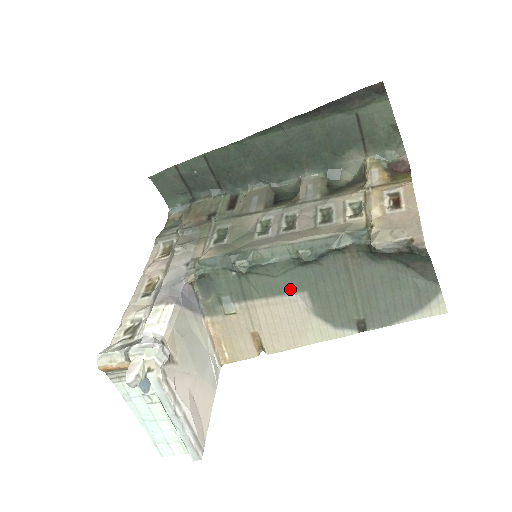
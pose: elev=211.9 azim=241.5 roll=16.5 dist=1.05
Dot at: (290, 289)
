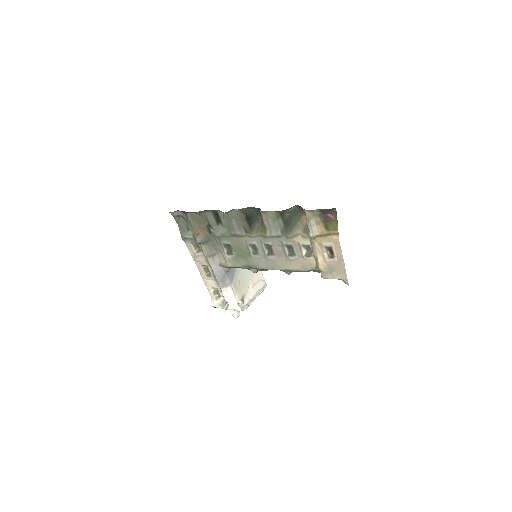
Dot at: occluded
